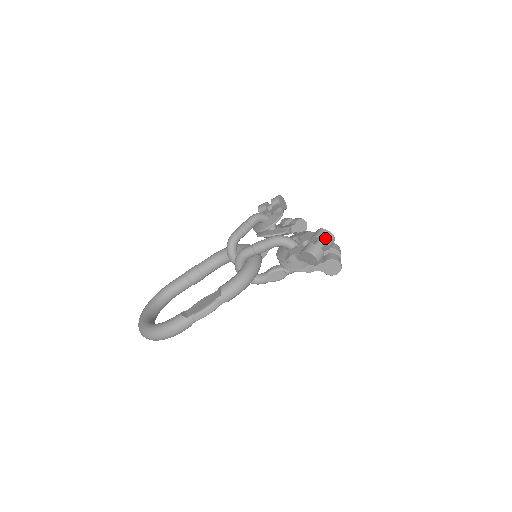
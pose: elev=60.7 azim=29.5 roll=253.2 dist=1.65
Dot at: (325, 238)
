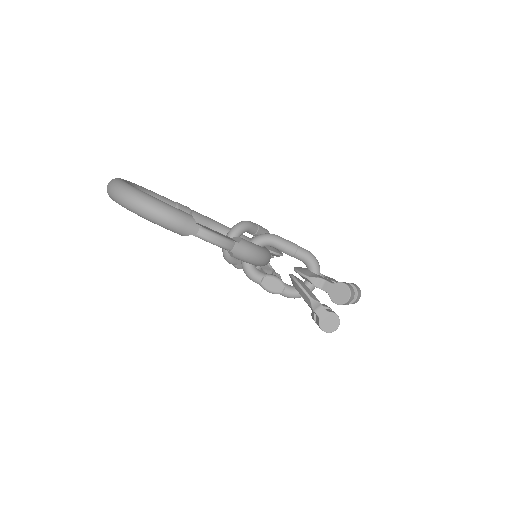
Dot at: (358, 292)
